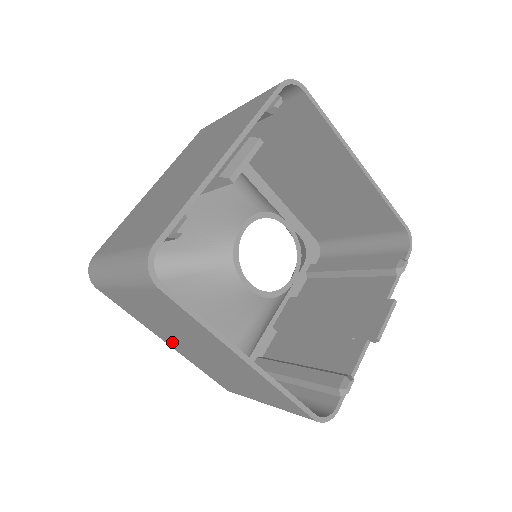
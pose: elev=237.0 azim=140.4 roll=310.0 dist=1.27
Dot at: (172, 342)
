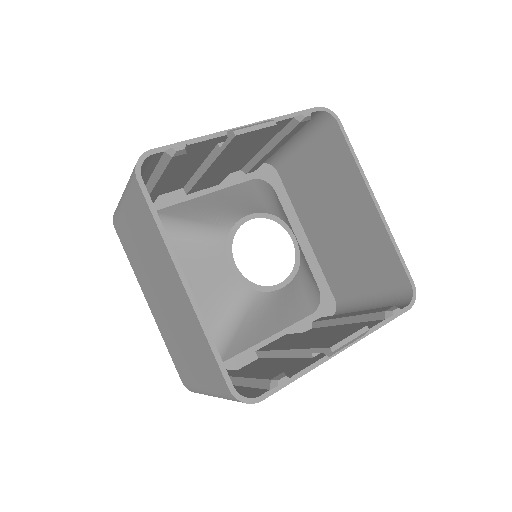
Dot at: (150, 296)
